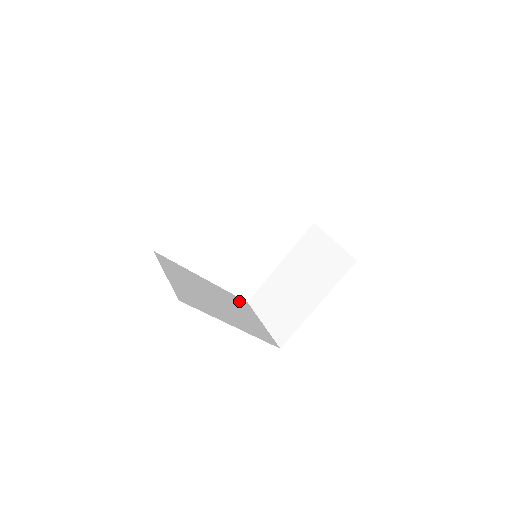
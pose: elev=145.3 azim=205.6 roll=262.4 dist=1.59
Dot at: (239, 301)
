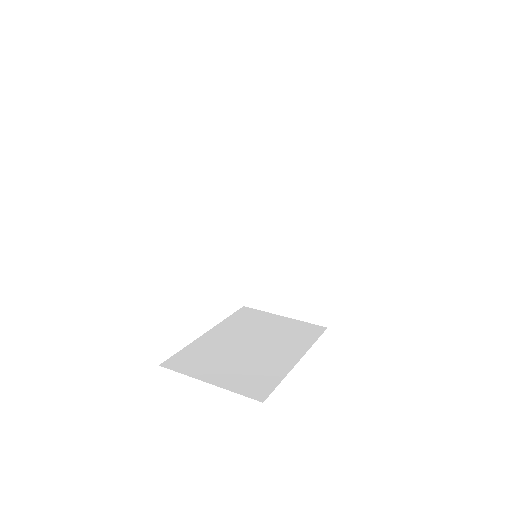
Dot at: occluded
